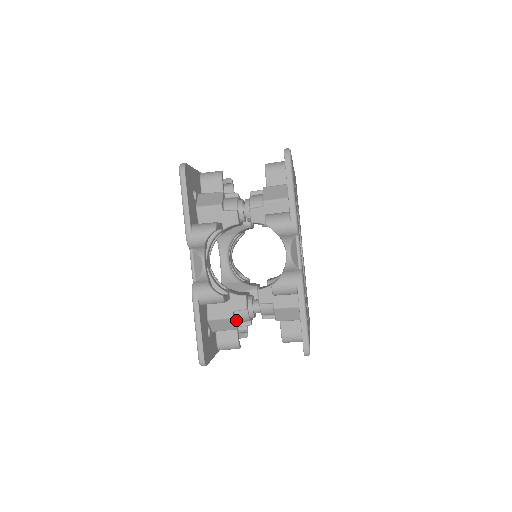
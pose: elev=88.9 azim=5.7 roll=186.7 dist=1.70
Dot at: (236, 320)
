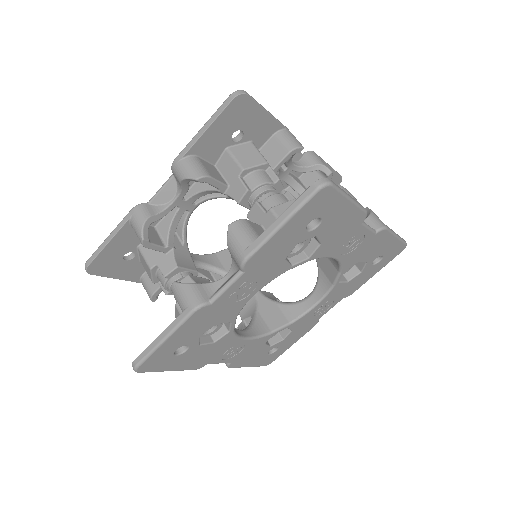
Dot at: (157, 275)
